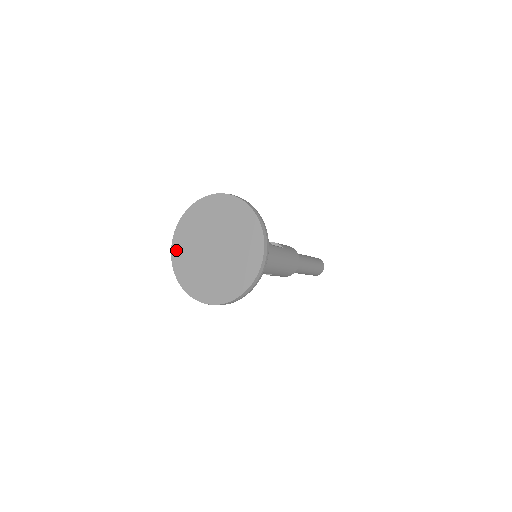
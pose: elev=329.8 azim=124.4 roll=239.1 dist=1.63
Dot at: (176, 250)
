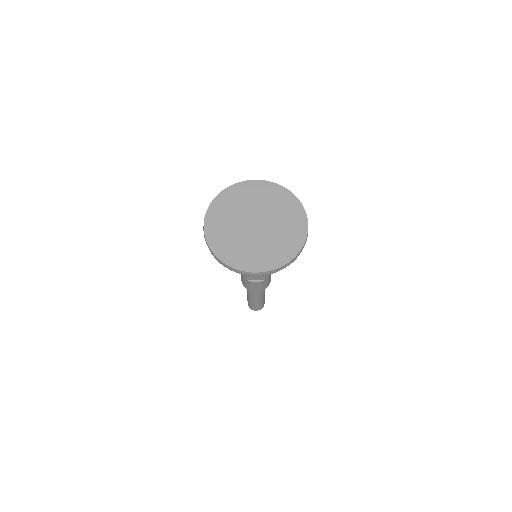
Dot at: (212, 236)
